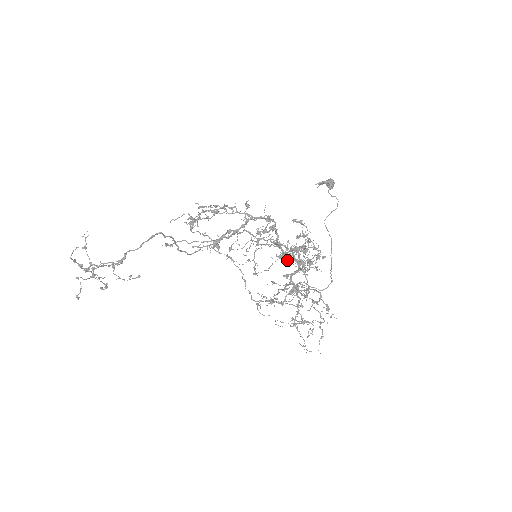
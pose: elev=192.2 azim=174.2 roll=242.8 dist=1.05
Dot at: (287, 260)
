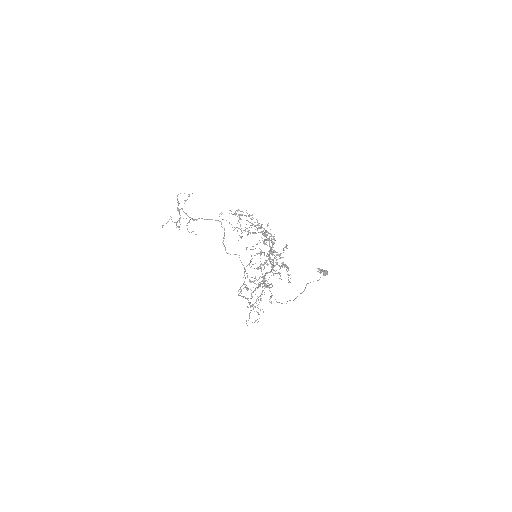
Dot at: occluded
